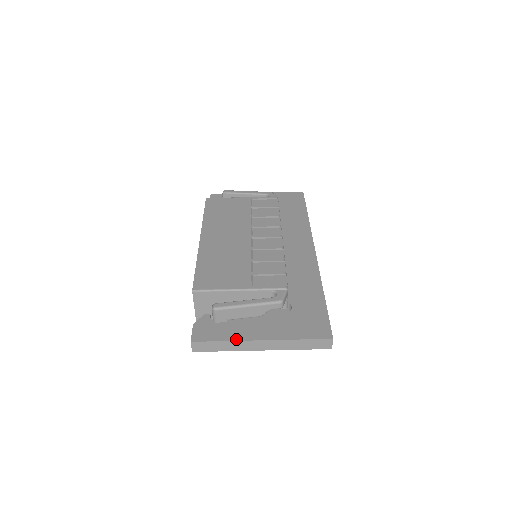
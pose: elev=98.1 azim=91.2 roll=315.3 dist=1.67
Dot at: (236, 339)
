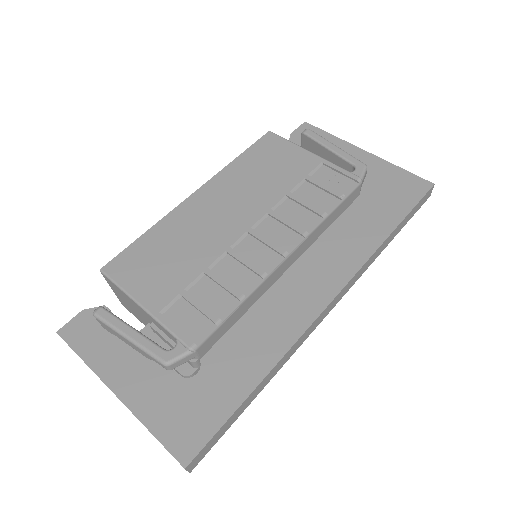
Dot at: (94, 368)
